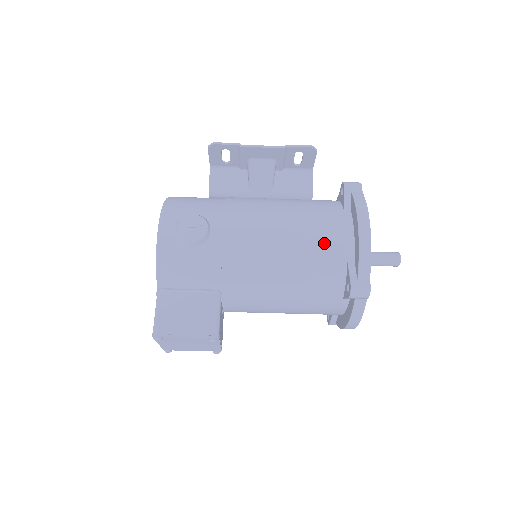
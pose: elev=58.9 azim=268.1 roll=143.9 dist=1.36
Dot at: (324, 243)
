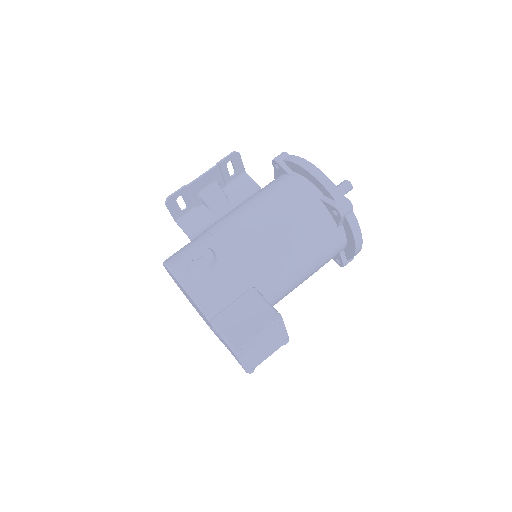
Dot at: (295, 199)
